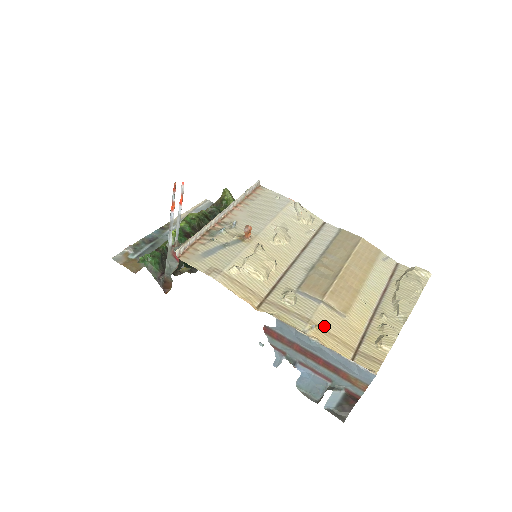
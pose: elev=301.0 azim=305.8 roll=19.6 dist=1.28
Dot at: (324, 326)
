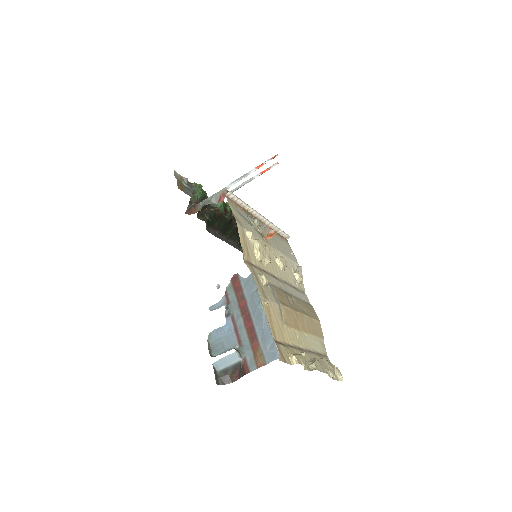
Dot at: (271, 310)
